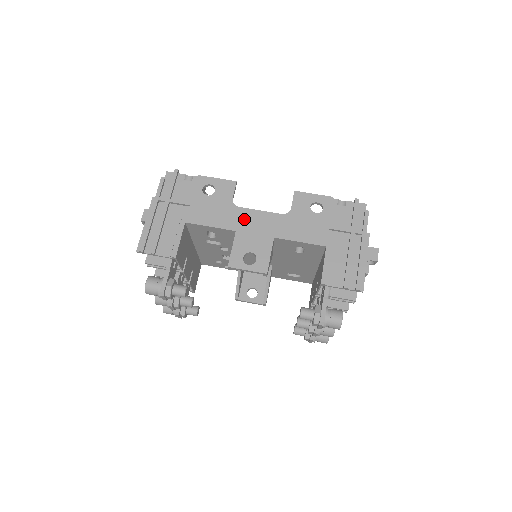
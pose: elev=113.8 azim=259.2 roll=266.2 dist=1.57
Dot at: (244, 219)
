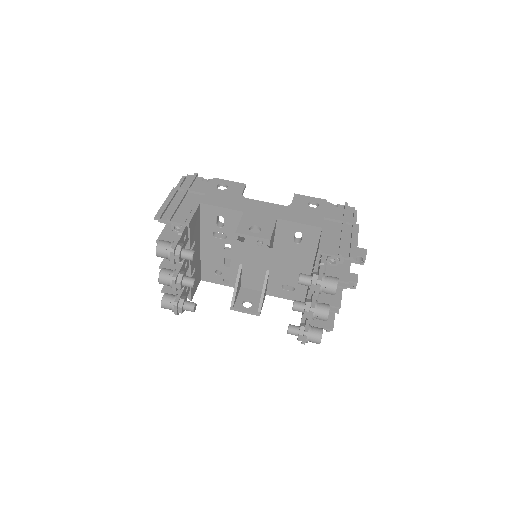
Dot at: (251, 205)
